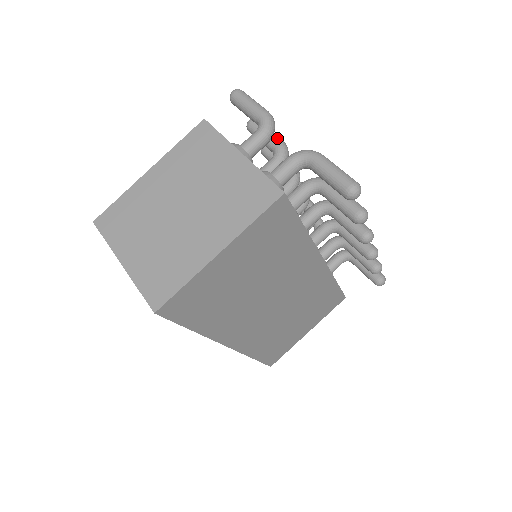
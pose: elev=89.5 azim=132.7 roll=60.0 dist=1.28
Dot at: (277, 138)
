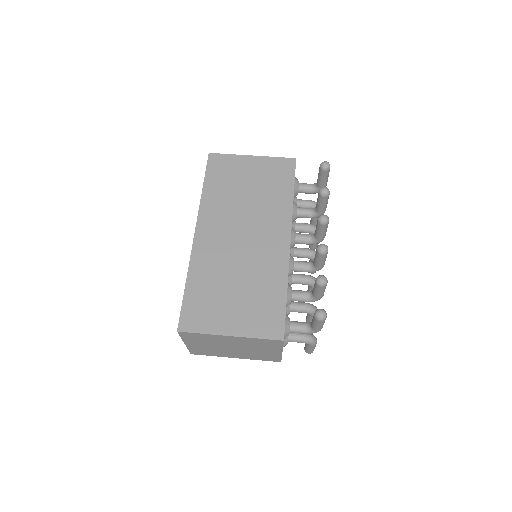
Dot at: occluded
